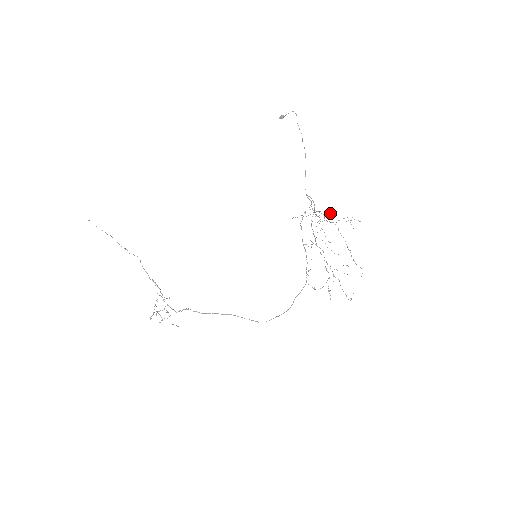
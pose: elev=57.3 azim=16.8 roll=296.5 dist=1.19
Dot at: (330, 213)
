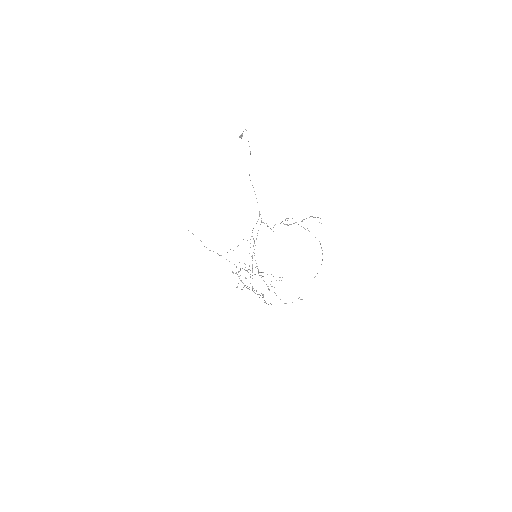
Dot at: (287, 220)
